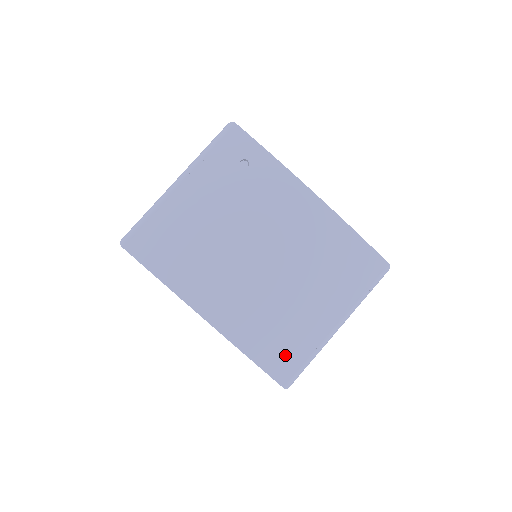
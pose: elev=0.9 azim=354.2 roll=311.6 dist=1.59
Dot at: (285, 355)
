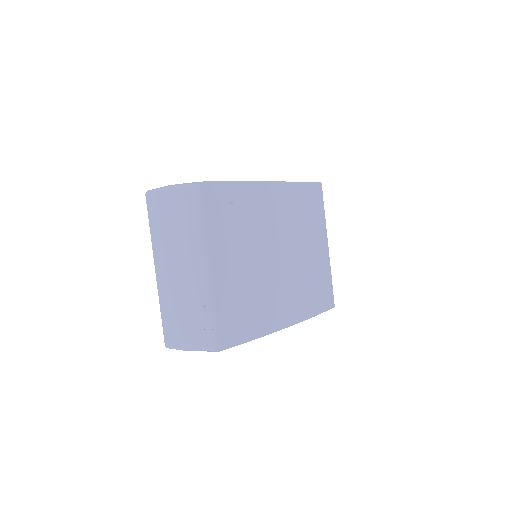
Dot at: (326, 291)
